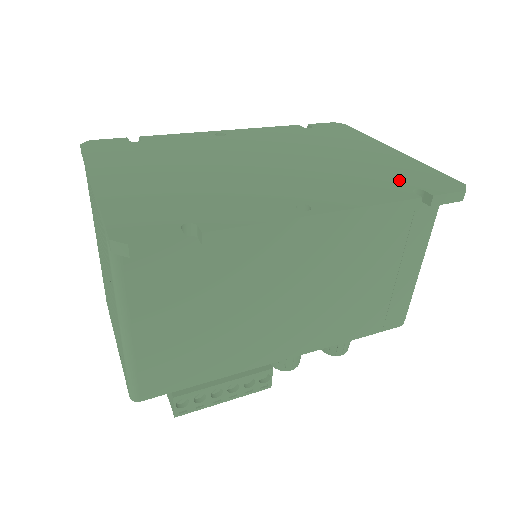
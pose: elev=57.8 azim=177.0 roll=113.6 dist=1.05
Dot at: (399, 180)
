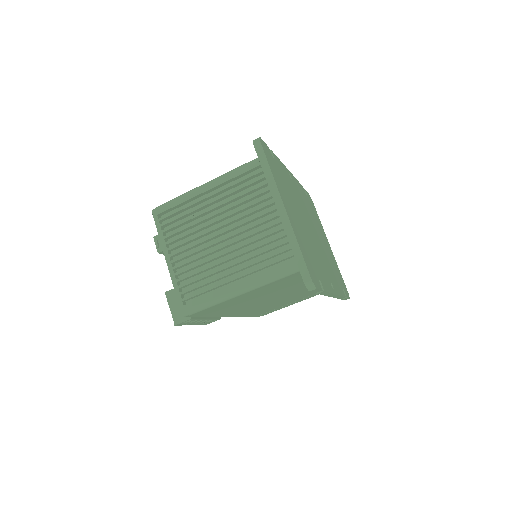
Dot at: (339, 278)
